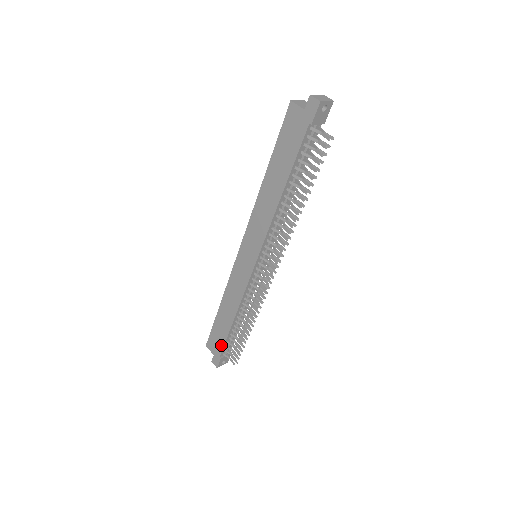
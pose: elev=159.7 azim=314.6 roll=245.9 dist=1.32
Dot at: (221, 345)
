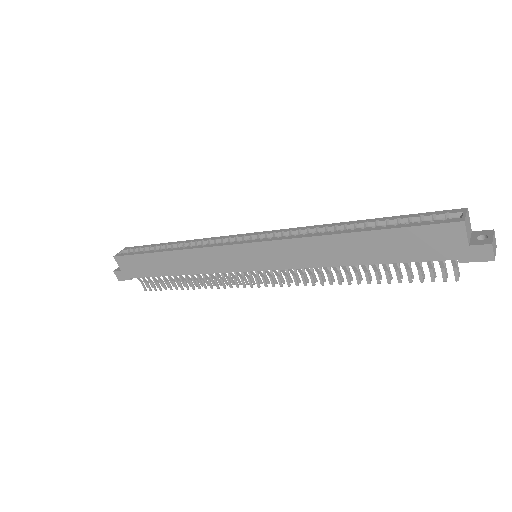
Dot at: (140, 274)
